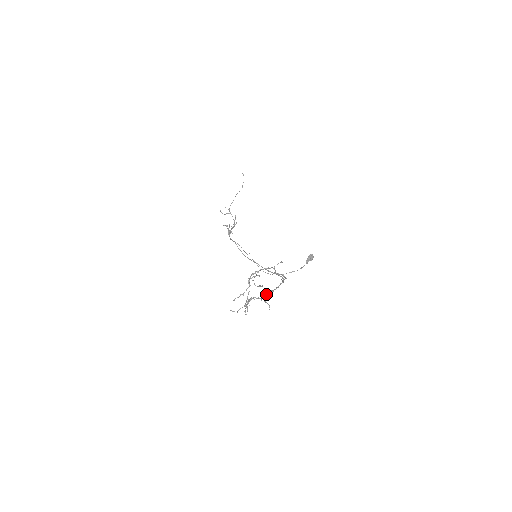
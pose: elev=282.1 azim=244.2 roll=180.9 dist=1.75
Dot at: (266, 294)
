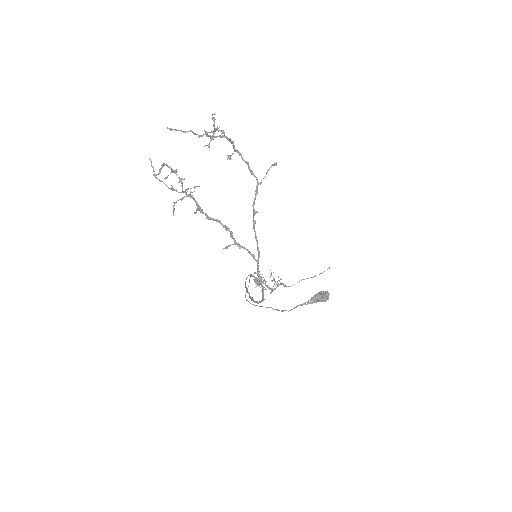
Dot at: (214, 220)
